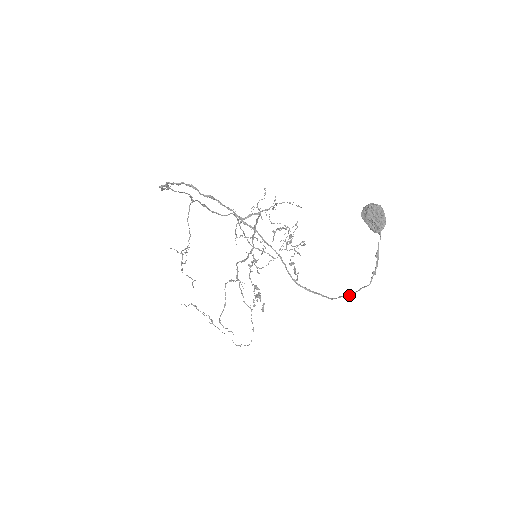
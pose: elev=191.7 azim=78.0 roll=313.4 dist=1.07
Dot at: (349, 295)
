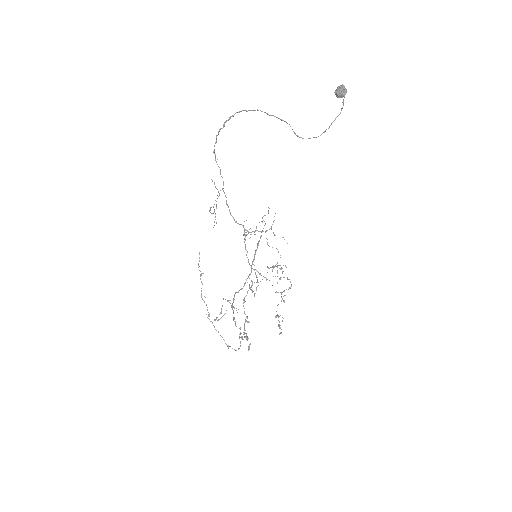
Dot at: (329, 126)
